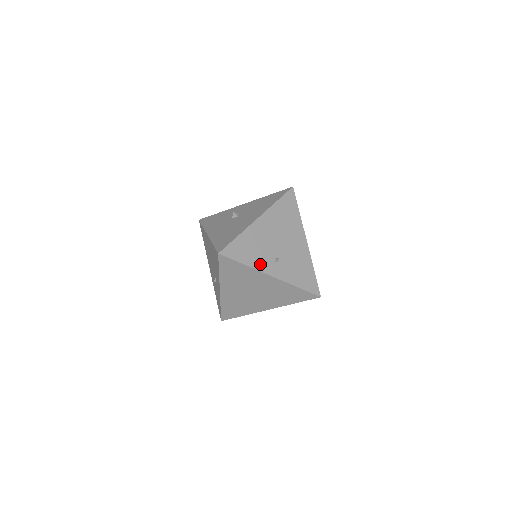
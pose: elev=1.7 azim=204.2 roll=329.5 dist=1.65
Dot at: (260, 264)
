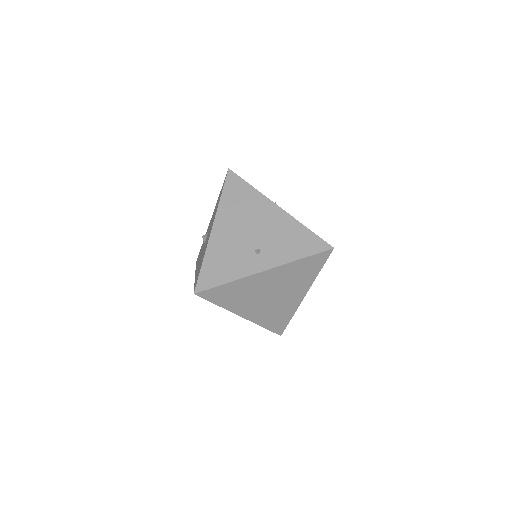
Dot at: (243, 269)
